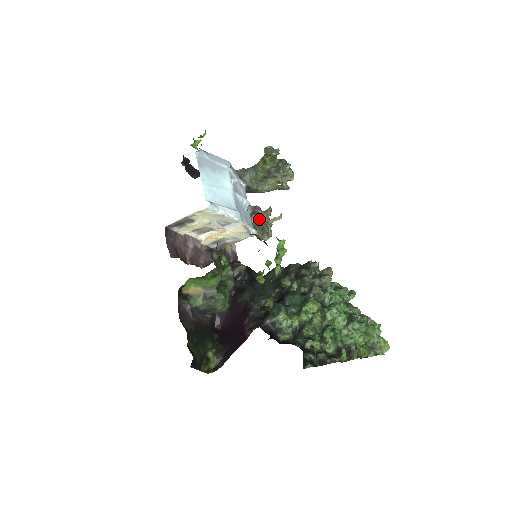
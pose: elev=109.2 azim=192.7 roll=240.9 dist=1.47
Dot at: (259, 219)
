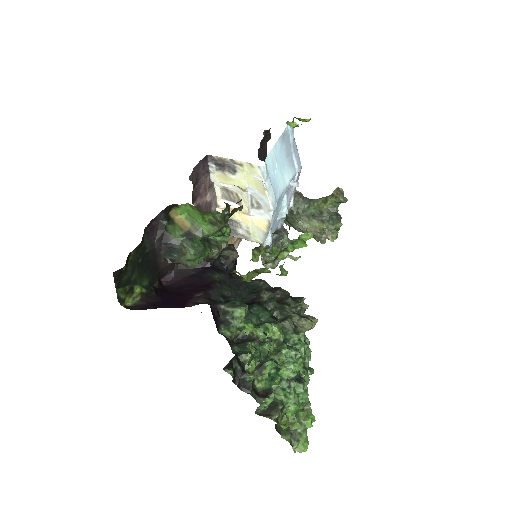
Dot at: (279, 241)
